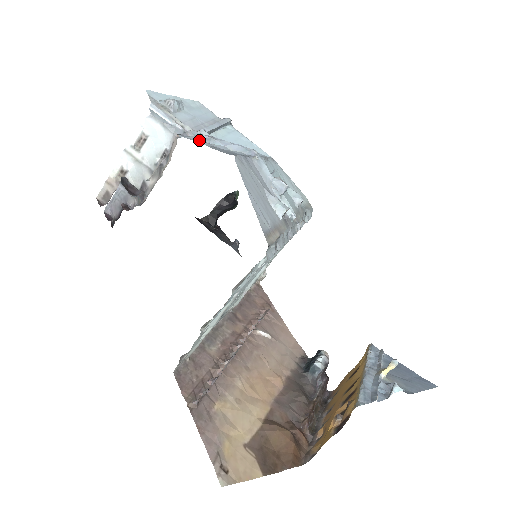
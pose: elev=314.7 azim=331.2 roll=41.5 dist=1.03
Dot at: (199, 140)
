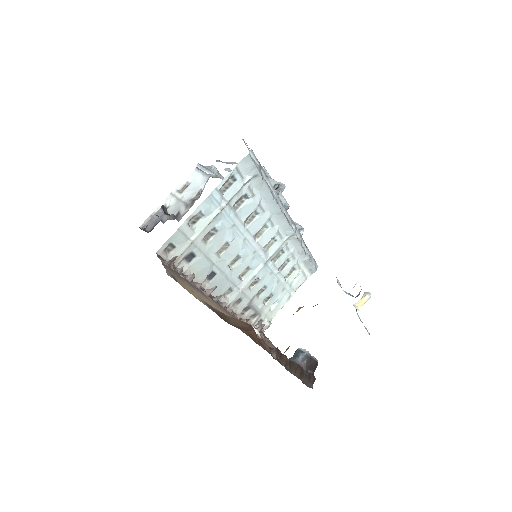
Dot at: occluded
